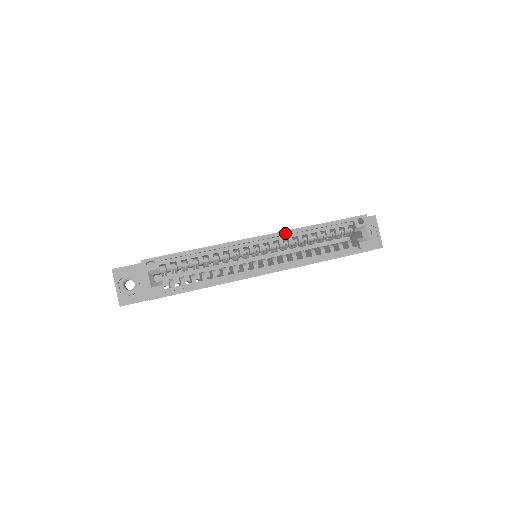
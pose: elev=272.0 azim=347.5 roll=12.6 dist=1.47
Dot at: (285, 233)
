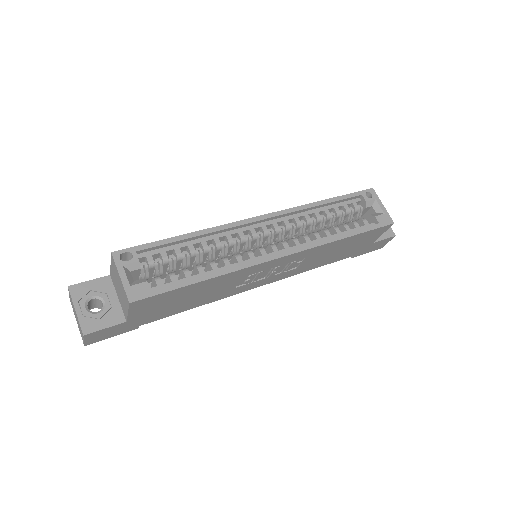
Dot at: (289, 211)
